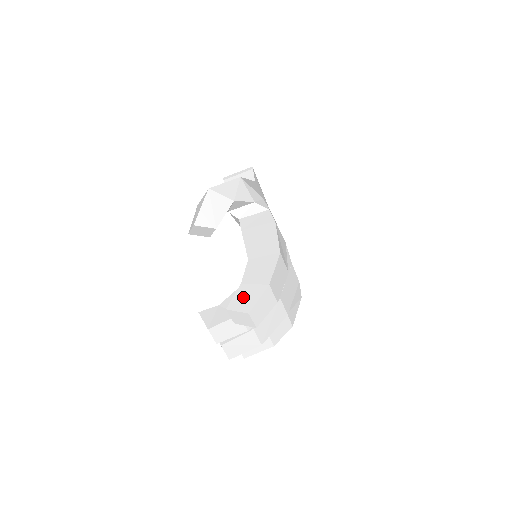
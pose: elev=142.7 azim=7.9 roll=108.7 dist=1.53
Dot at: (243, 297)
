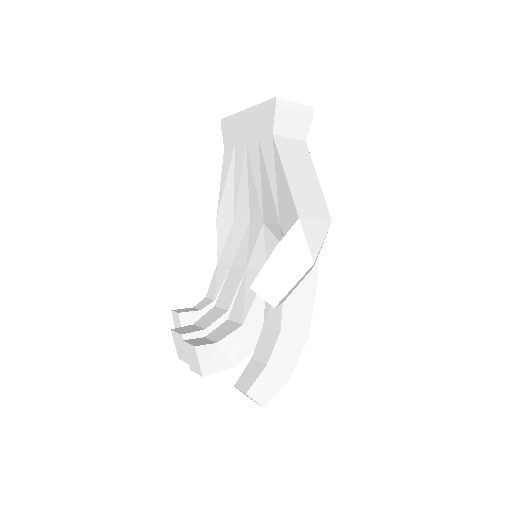
Dot at: (265, 385)
